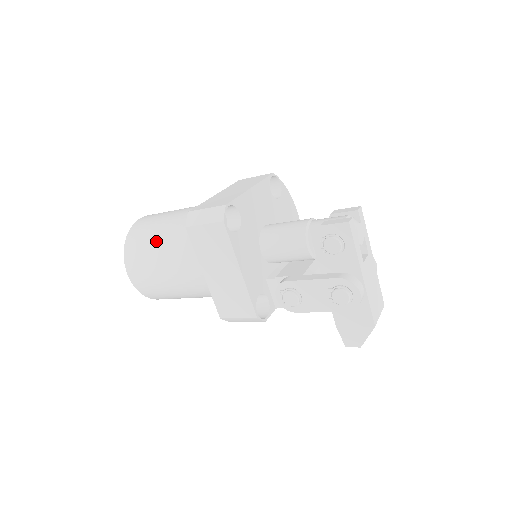
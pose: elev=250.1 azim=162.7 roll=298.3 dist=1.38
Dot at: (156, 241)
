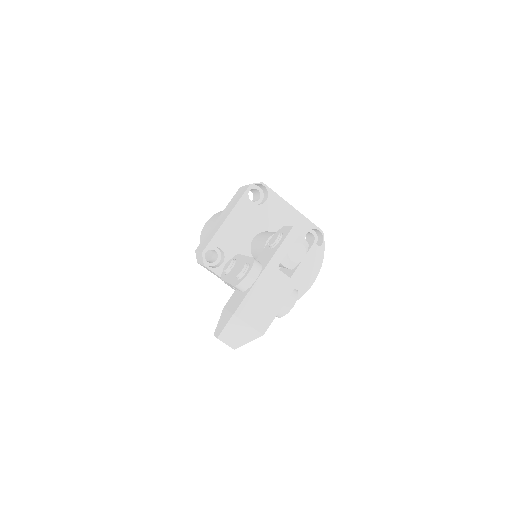
Dot at: occluded
